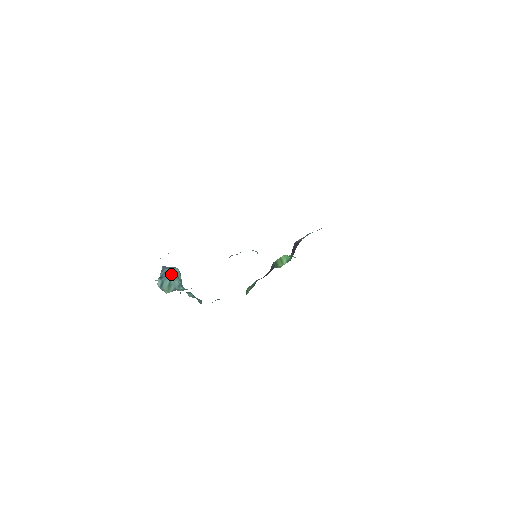
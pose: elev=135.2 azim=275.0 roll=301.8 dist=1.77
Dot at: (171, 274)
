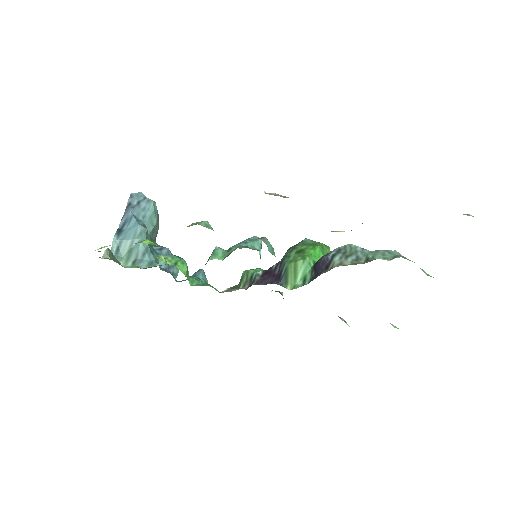
Dot at: (135, 227)
